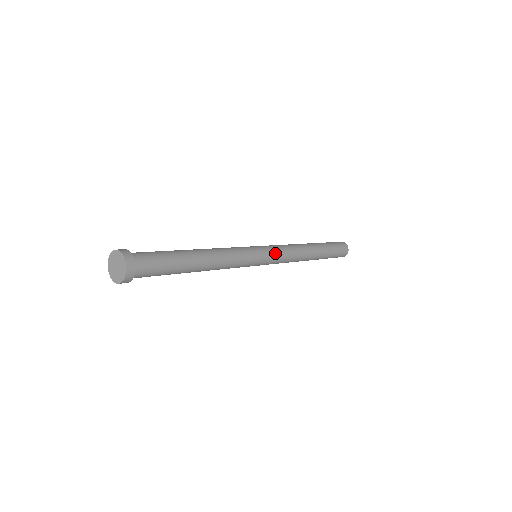
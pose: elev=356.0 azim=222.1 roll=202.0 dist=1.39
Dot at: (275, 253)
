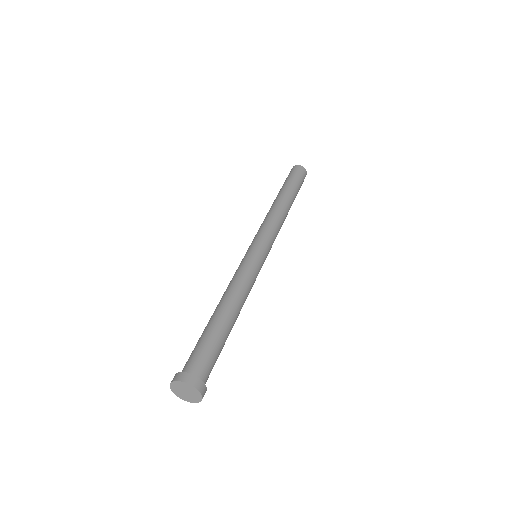
Dot at: (271, 246)
